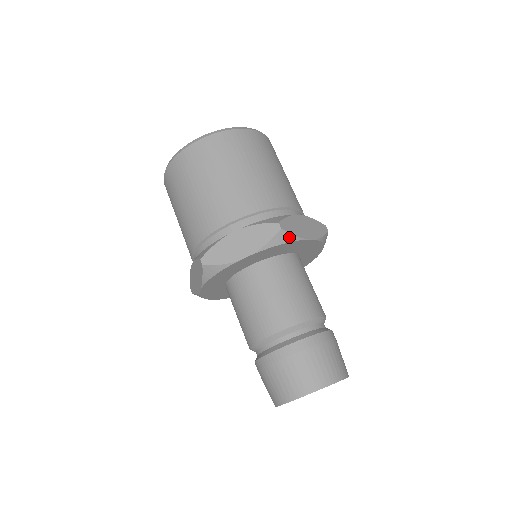
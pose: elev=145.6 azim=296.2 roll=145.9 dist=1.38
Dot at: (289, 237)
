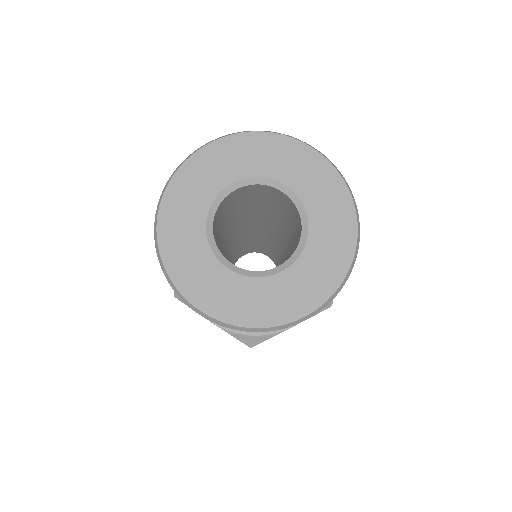
Dot at: occluded
